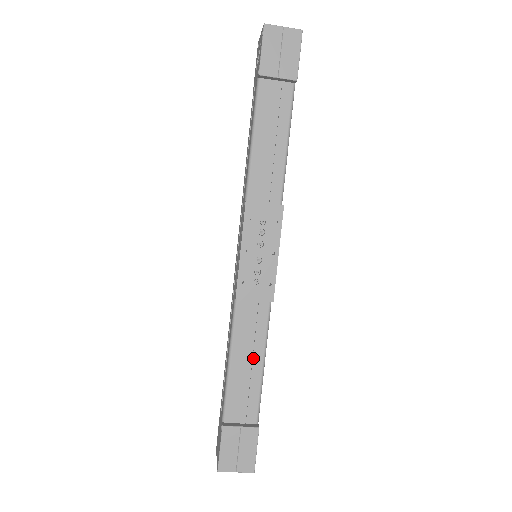
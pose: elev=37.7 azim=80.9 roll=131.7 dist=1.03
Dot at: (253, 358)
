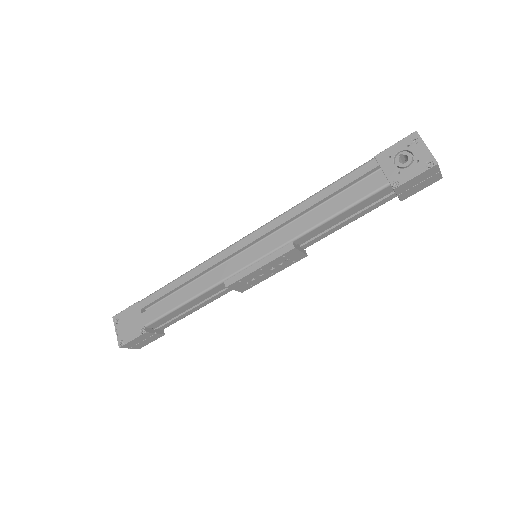
Dot at: (197, 306)
